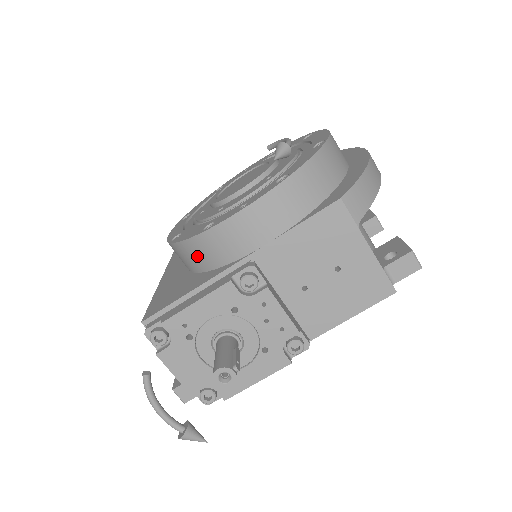
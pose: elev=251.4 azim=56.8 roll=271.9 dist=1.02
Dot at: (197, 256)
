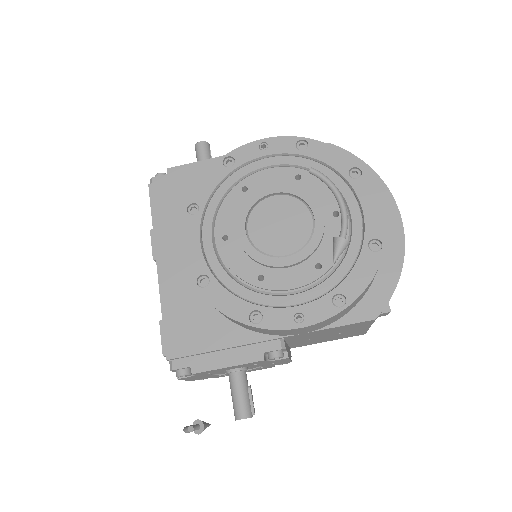
Dot at: (230, 319)
